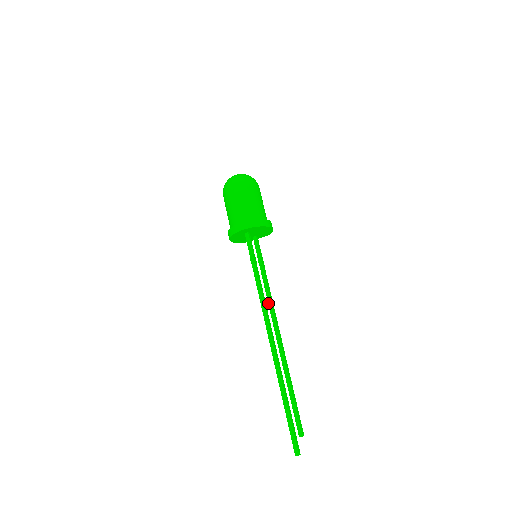
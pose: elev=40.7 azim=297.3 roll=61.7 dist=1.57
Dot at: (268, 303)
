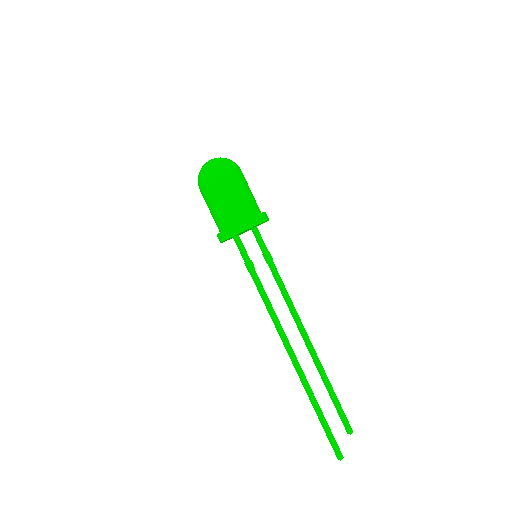
Dot at: (286, 303)
